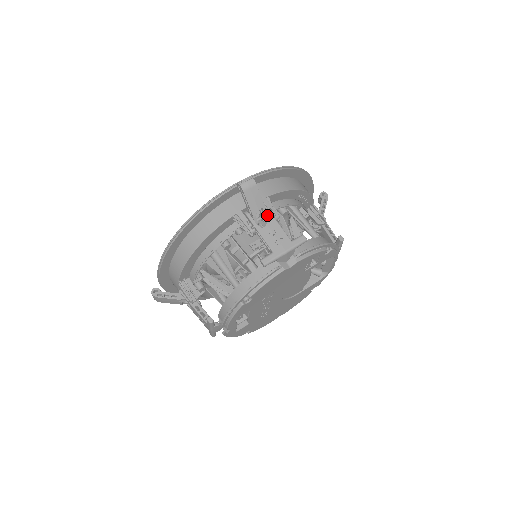
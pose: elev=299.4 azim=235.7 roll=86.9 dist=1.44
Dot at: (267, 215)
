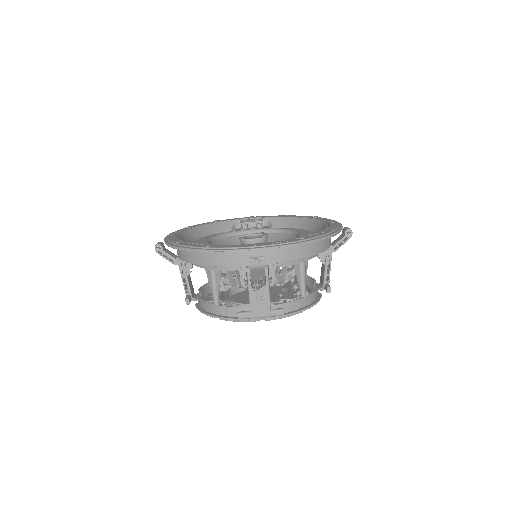
Dot at: (265, 279)
